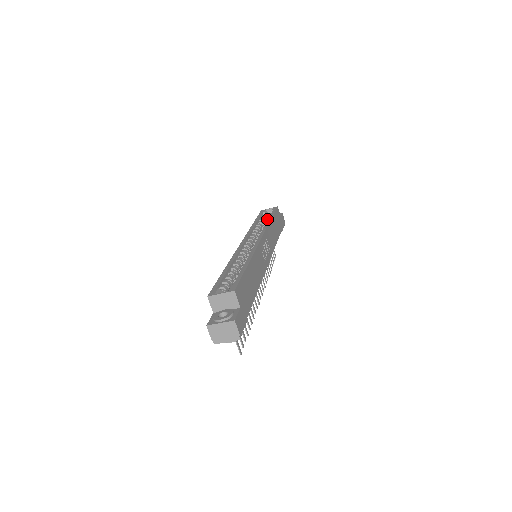
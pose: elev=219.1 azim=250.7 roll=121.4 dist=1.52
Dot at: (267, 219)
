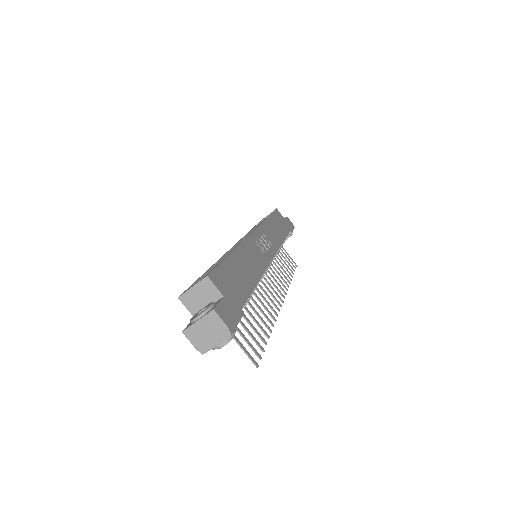
Dot at: occluded
